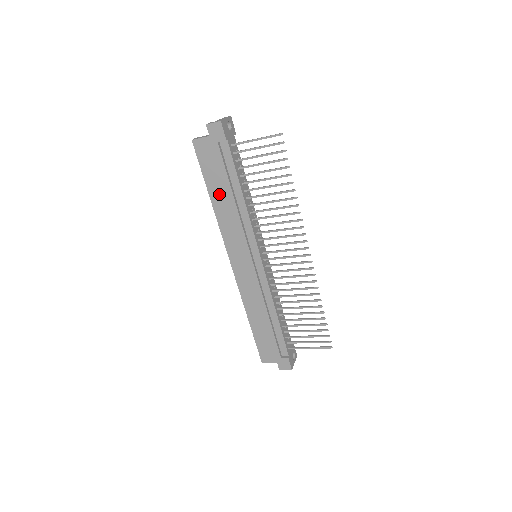
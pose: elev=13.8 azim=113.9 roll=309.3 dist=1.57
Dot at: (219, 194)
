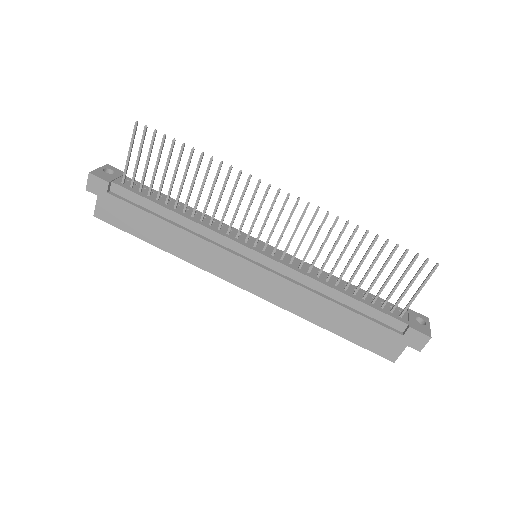
Dot at: (158, 235)
